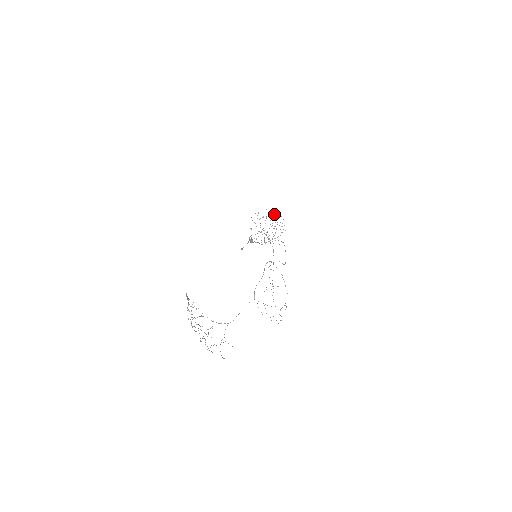
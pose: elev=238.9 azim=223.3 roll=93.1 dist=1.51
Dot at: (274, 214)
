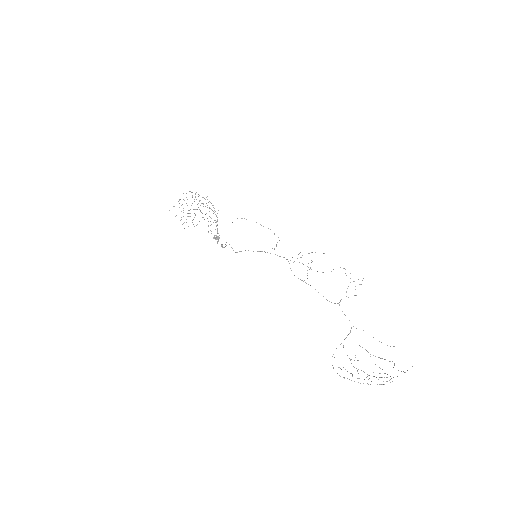
Dot at: occluded
